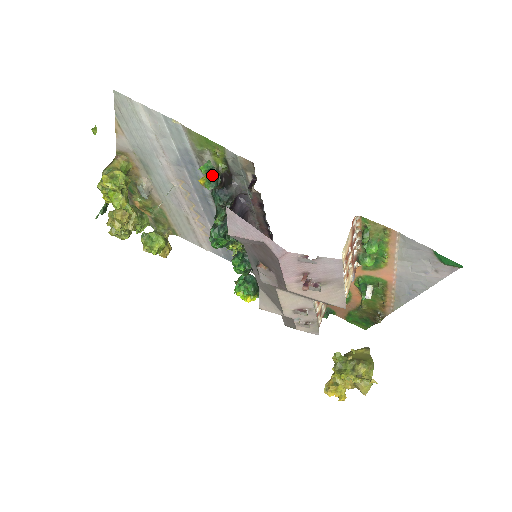
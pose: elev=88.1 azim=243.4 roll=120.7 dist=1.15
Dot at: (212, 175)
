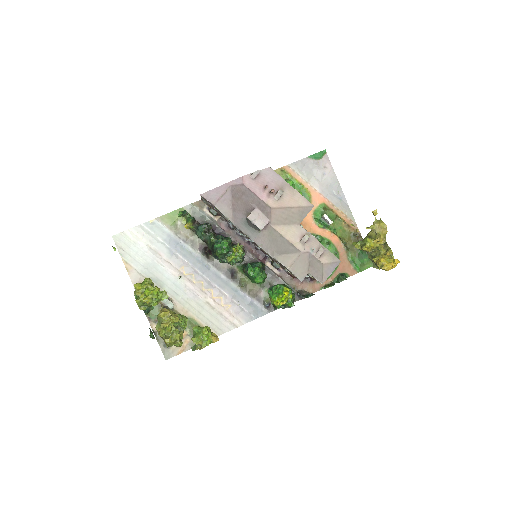
Dot at: (186, 213)
